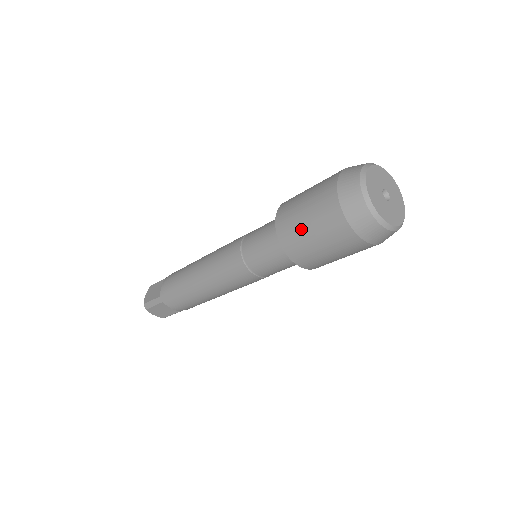
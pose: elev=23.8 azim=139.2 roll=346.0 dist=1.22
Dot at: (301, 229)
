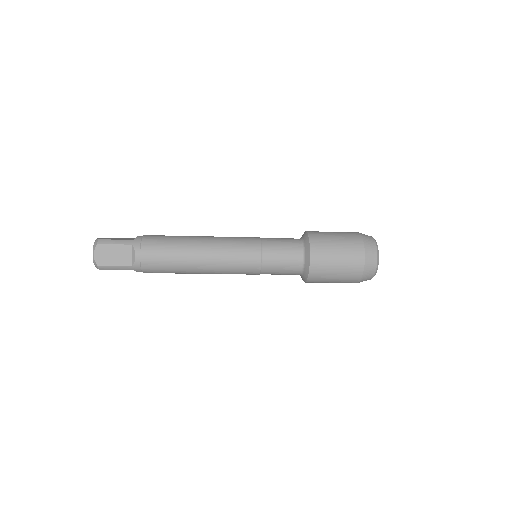
Dot at: (330, 239)
